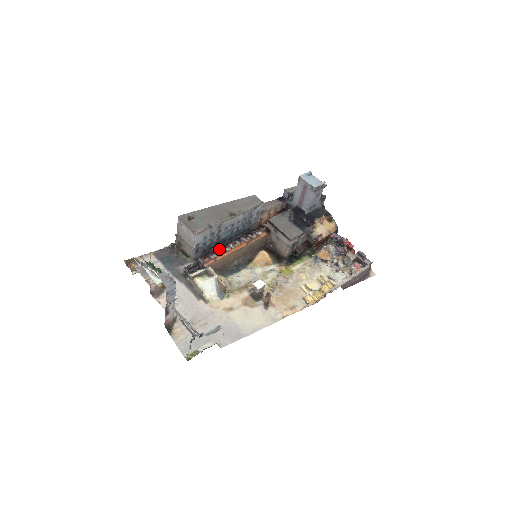
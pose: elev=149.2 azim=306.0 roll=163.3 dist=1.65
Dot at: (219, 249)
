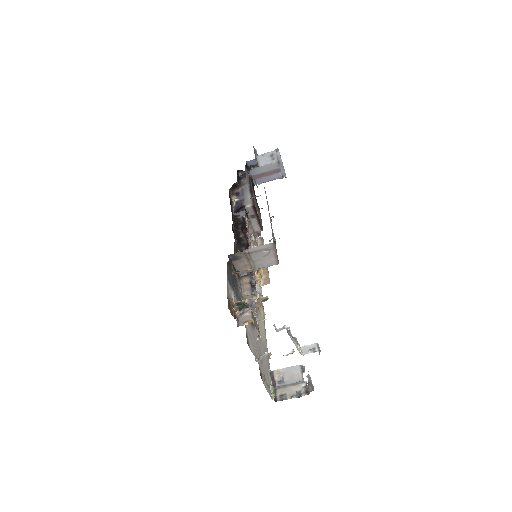
Dot at: occluded
